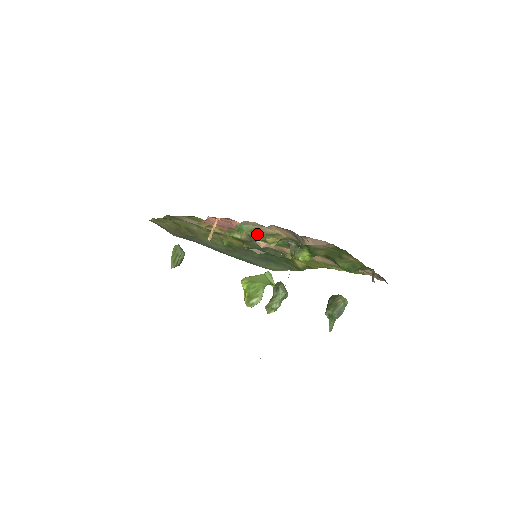
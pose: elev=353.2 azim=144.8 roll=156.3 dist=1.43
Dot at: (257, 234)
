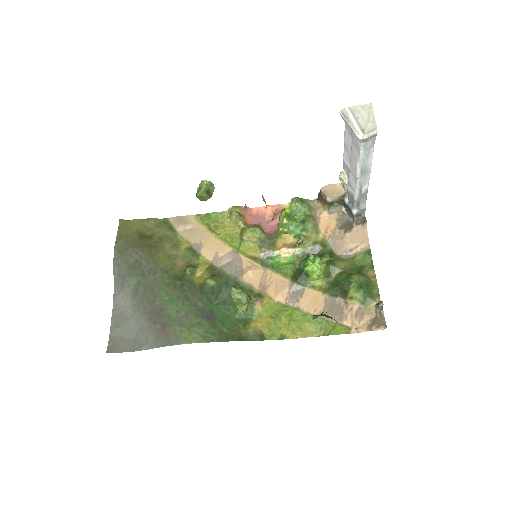
Dot at: (309, 214)
